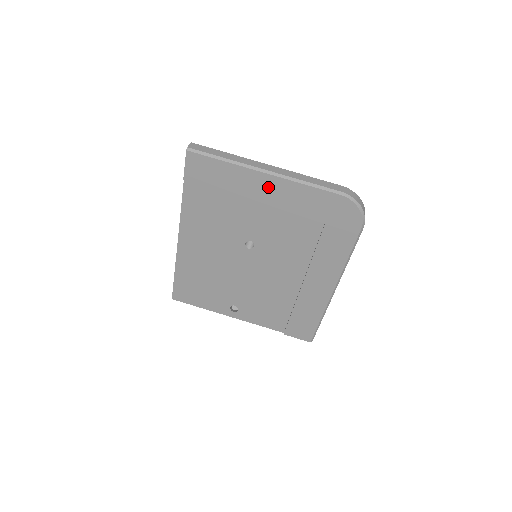
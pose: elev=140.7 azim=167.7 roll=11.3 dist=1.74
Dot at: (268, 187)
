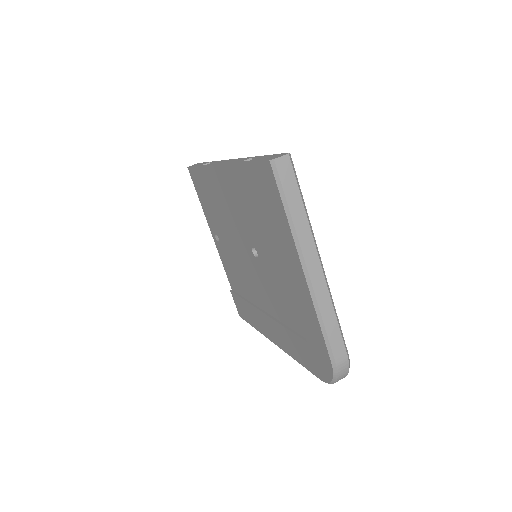
Dot at: (296, 275)
